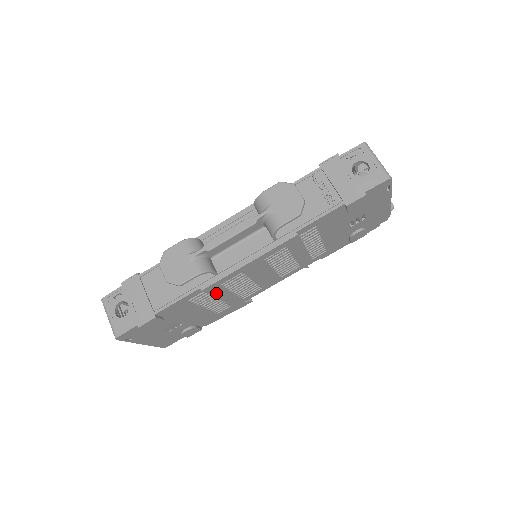
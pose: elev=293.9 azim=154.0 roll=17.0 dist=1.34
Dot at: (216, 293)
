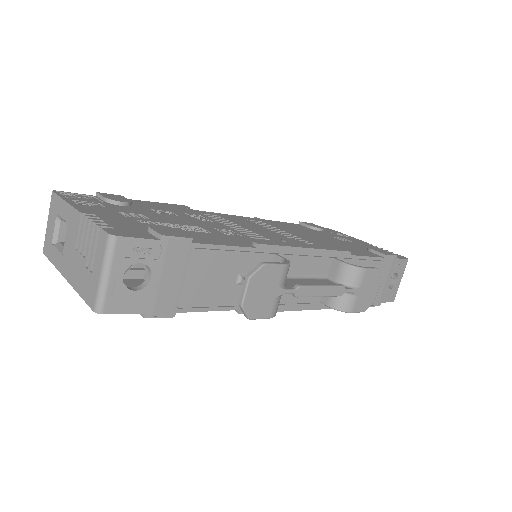
Dot at: occluded
